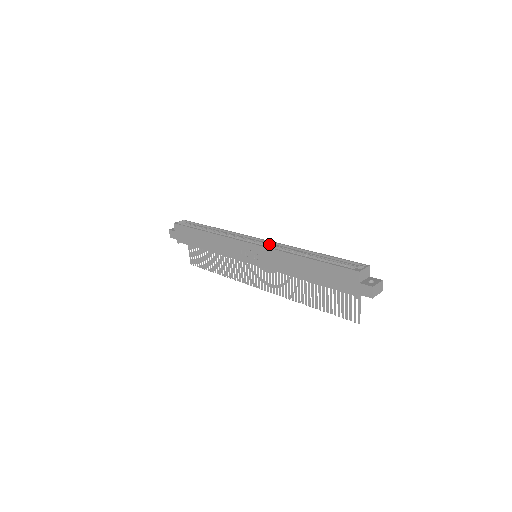
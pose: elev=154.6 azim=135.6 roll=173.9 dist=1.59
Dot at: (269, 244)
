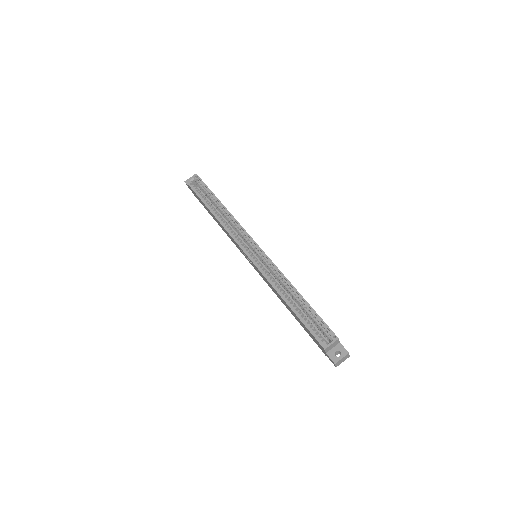
Dot at: (264, 258)
